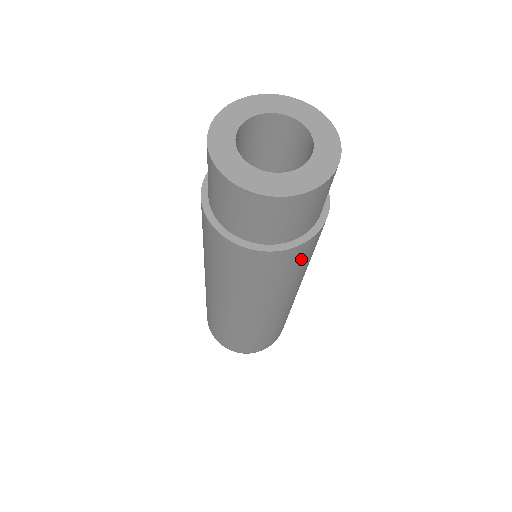
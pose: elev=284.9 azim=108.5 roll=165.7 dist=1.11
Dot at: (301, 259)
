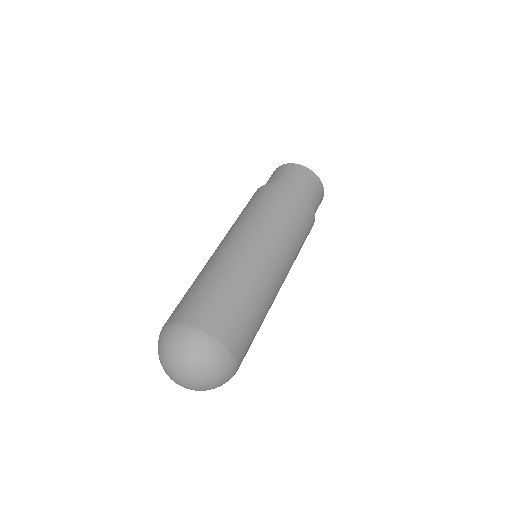
Dot at: (298, 210)
